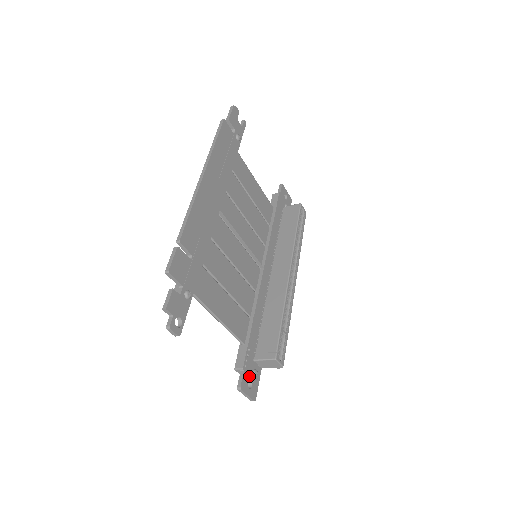
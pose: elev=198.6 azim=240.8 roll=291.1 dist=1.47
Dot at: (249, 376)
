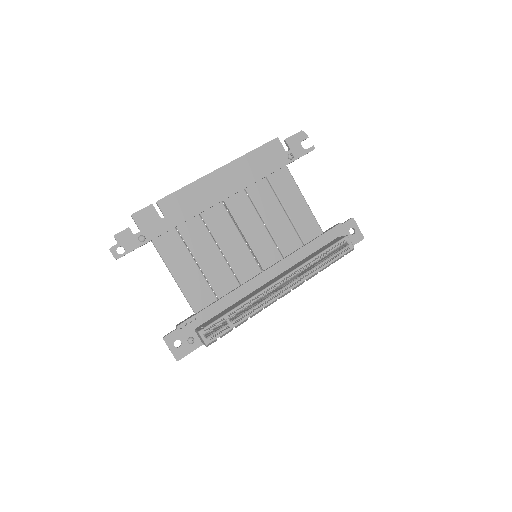
Dot at: (182, 337)
